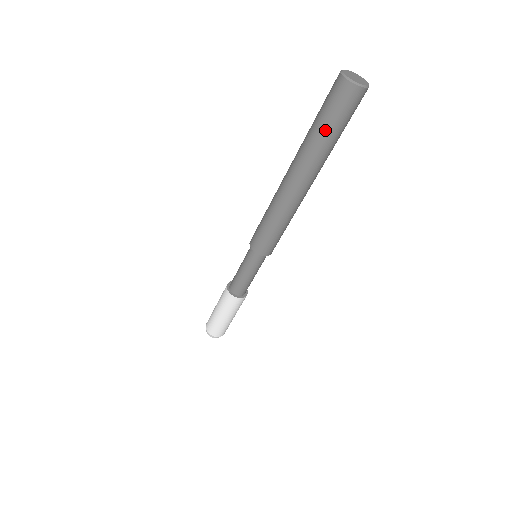
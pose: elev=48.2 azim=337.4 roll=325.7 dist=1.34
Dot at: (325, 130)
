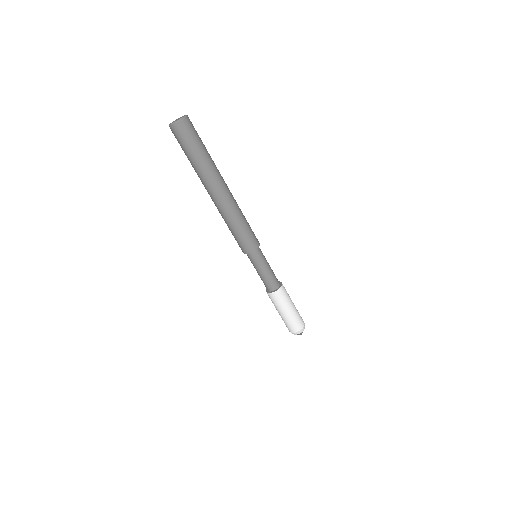
Dot at: (193, 155)
